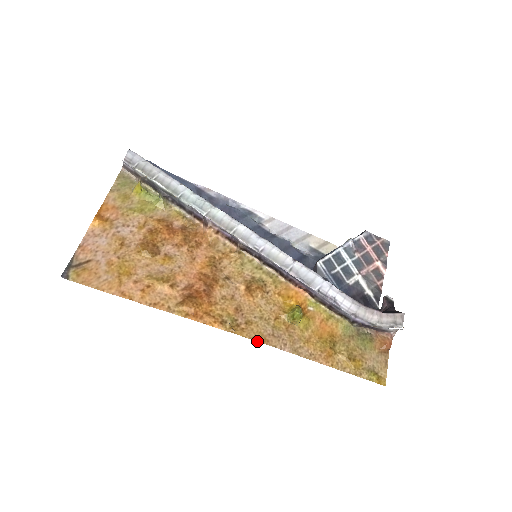
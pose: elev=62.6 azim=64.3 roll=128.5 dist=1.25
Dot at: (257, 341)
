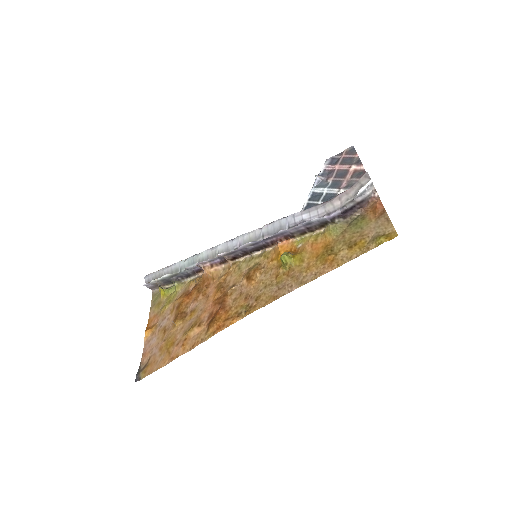
Dot at: occluded
